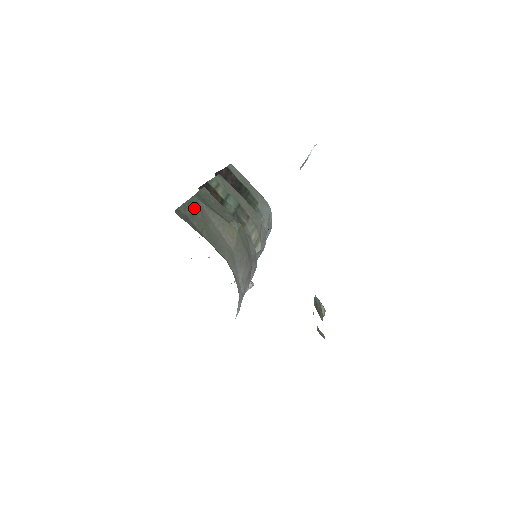
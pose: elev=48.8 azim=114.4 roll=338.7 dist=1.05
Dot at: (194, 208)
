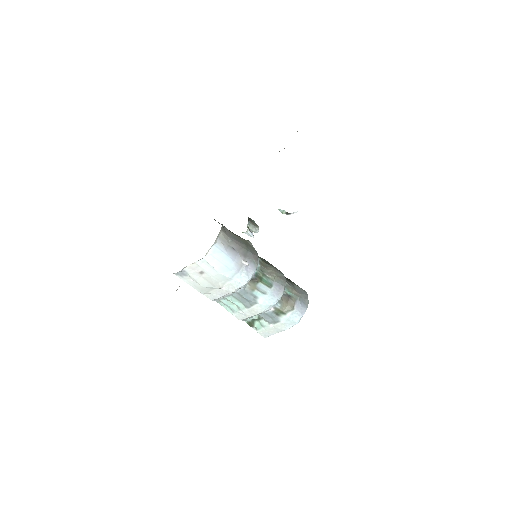
Dot at: occluded
